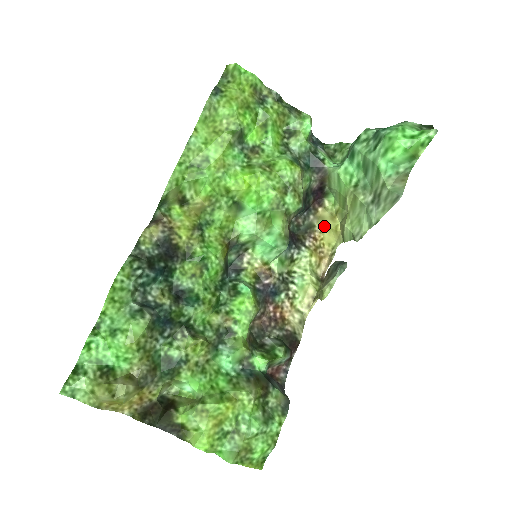
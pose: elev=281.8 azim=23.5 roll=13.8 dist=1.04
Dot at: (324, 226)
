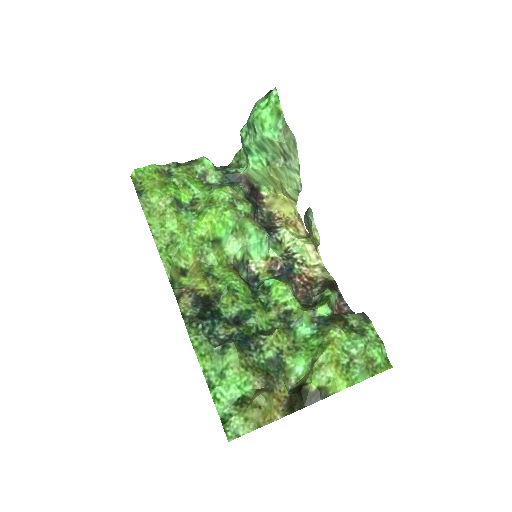
Dot at: (277, 206)
